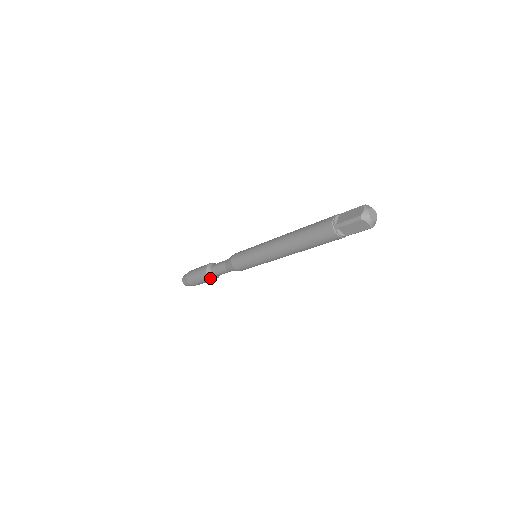
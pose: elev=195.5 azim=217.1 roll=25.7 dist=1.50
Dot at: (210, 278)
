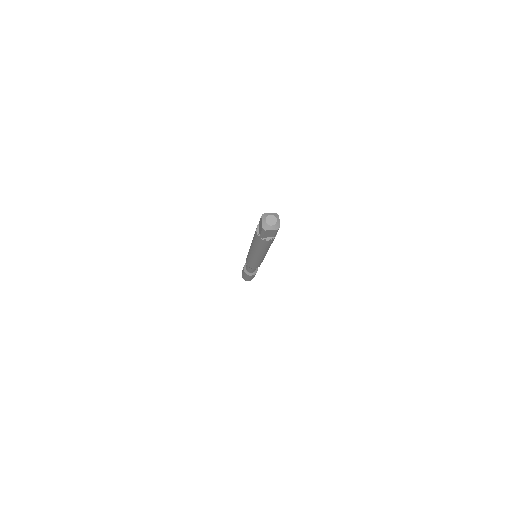
Dot at: (244, 269)
